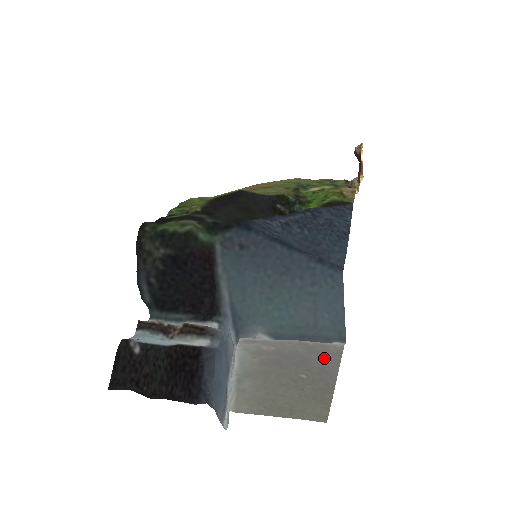
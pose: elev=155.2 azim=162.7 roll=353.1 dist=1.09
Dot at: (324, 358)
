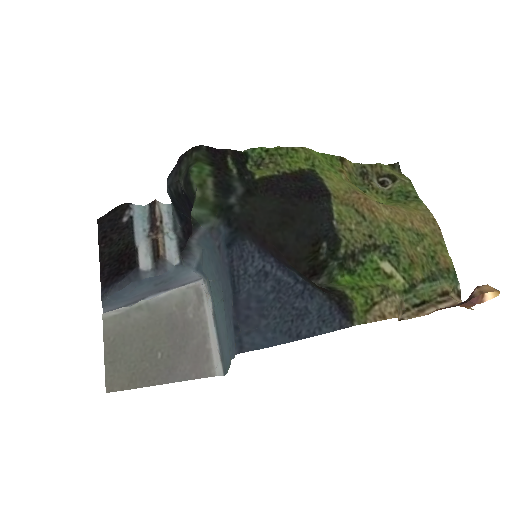
Dot at: (189, 365)
